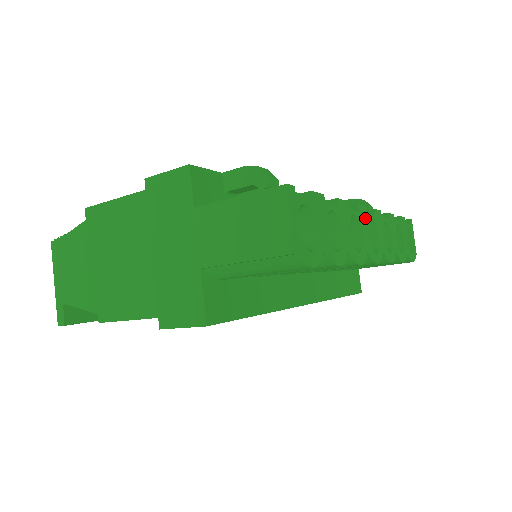
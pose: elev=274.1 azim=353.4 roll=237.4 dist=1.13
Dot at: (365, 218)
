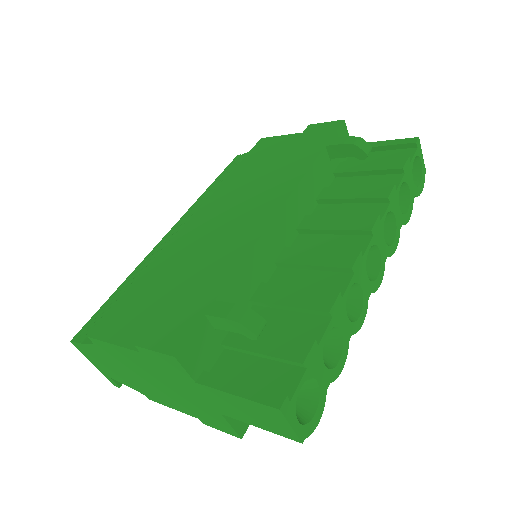
Dot at: (362, 265)
